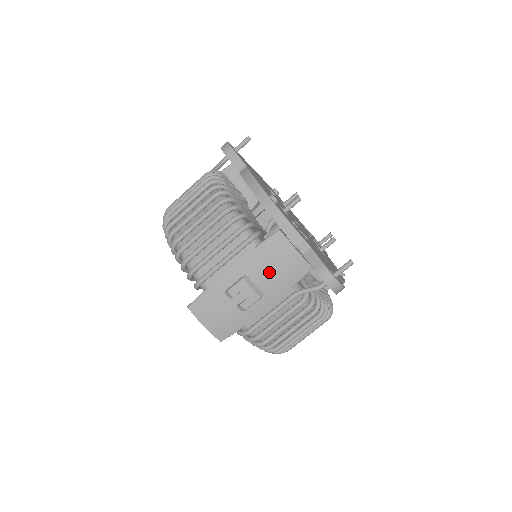
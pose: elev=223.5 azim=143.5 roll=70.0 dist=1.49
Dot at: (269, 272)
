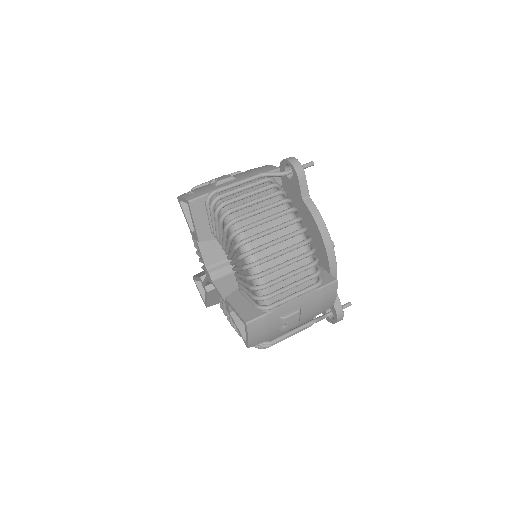
Dot at: (314, 307)
